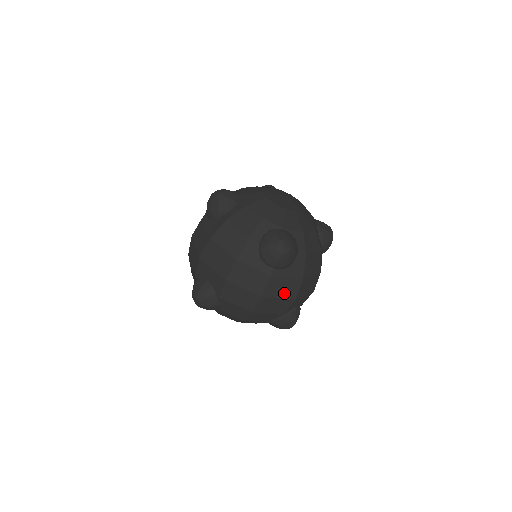
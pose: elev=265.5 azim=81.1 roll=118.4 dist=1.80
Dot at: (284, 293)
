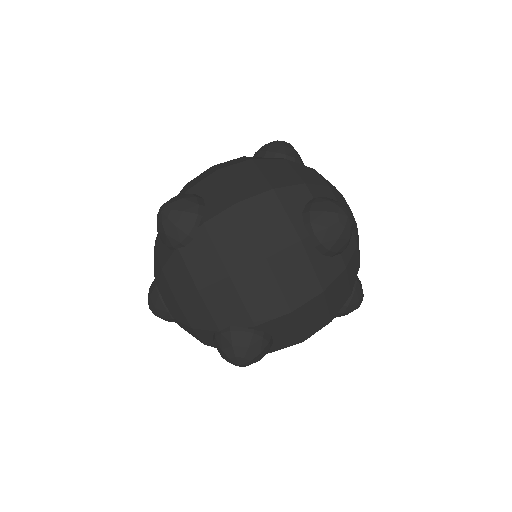
Dot at: (290, 285)
